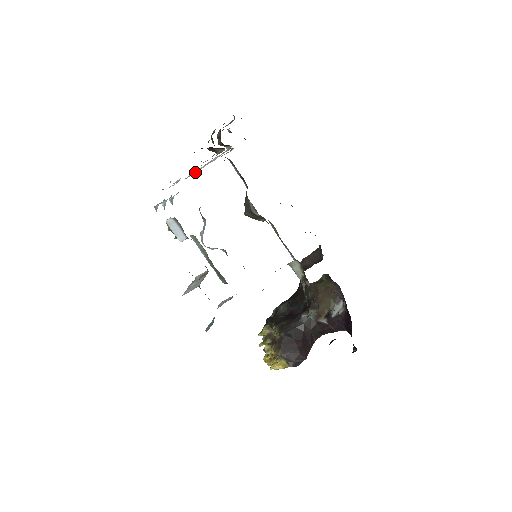
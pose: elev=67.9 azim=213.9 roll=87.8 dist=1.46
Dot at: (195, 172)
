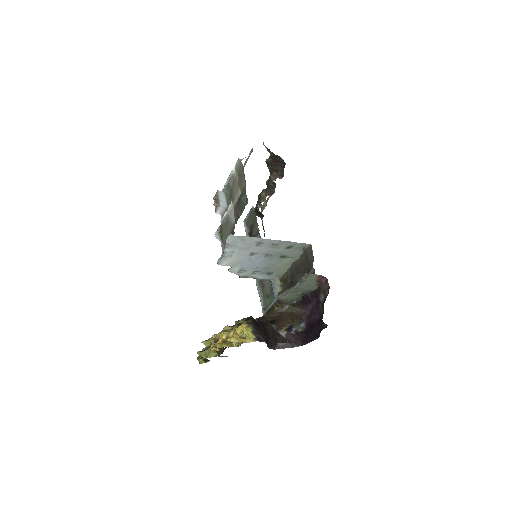
Dot at: occluded
